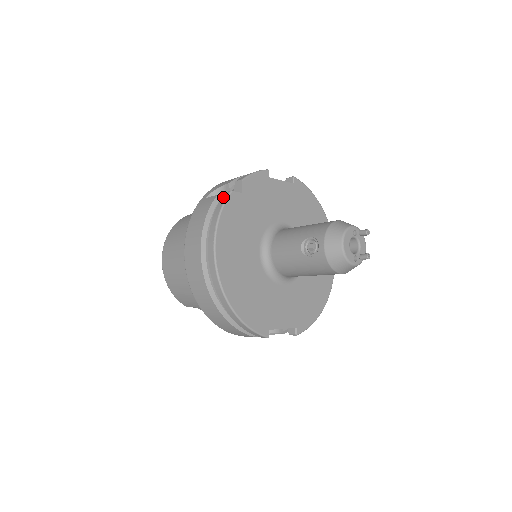
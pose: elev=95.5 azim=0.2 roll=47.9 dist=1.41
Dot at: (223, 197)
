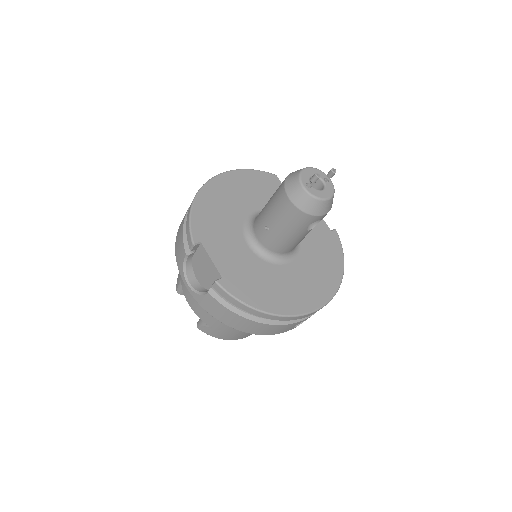
Dot at: occluded
